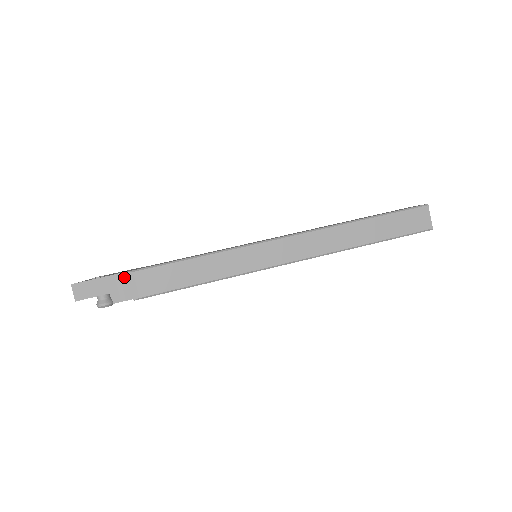
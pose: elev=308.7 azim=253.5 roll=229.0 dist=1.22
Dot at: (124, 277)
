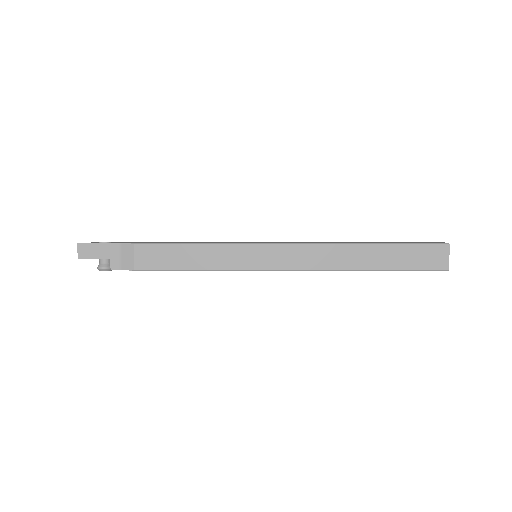
Dot at: (125, 247)
